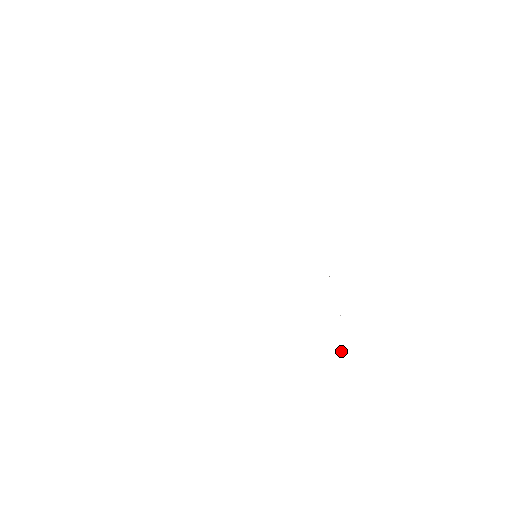
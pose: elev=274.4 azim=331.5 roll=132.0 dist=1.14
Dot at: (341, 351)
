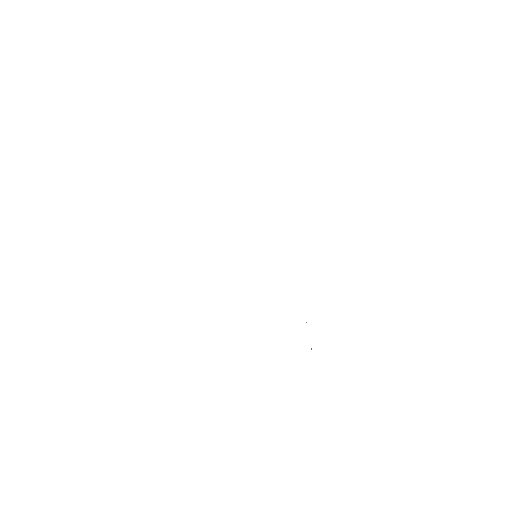
Dot at: occluded
